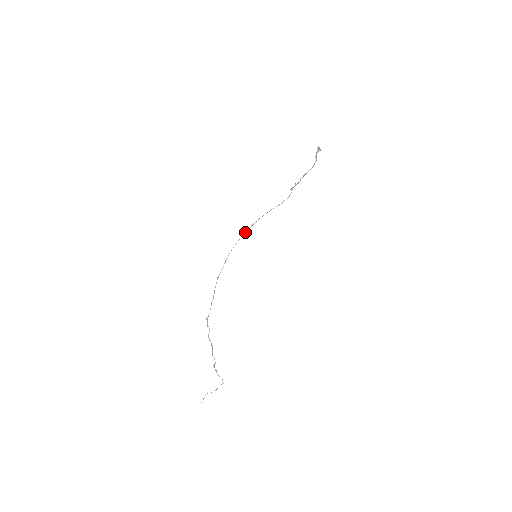
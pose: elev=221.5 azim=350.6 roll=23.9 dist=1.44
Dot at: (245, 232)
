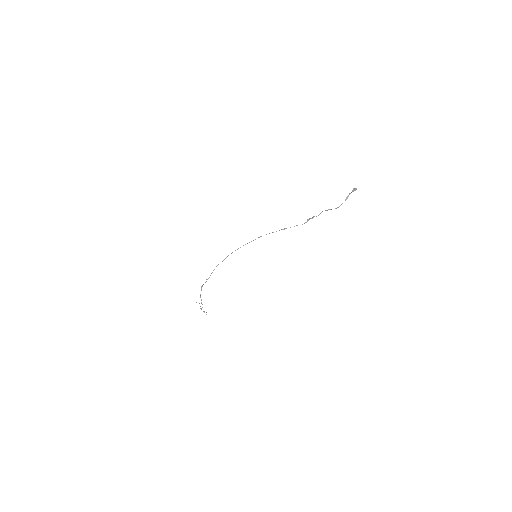
Dot at: (251, 241)
